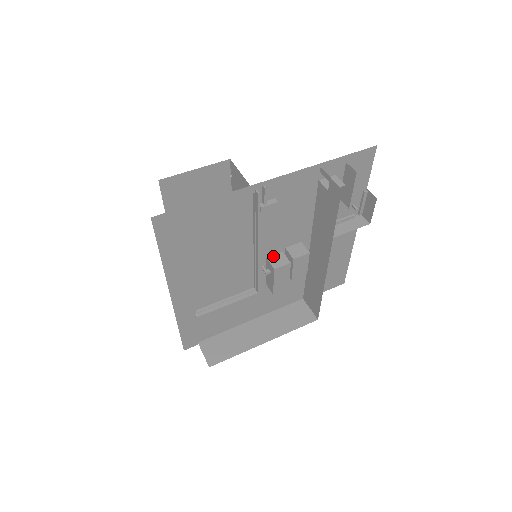
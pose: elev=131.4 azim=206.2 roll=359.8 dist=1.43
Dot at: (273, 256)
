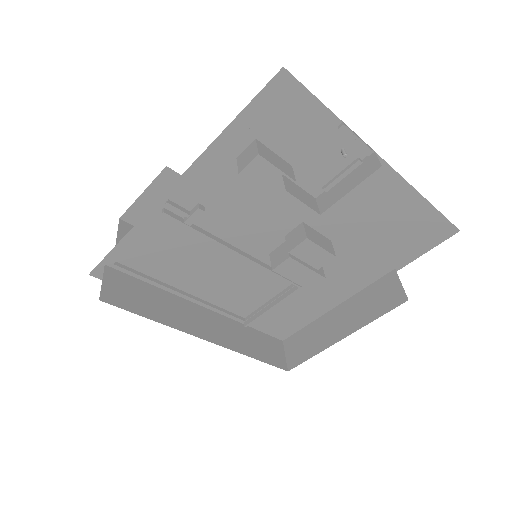
Dot at: (275, 250)
